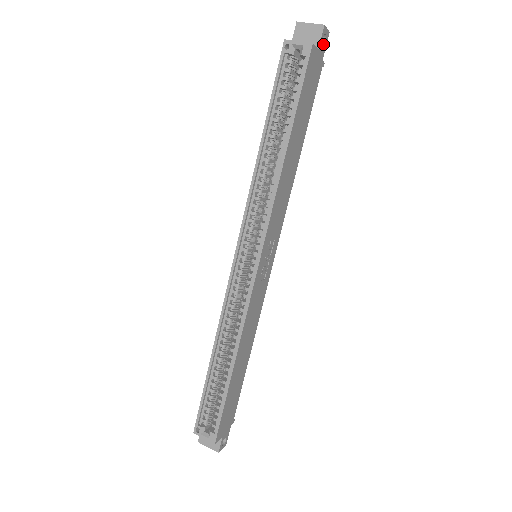
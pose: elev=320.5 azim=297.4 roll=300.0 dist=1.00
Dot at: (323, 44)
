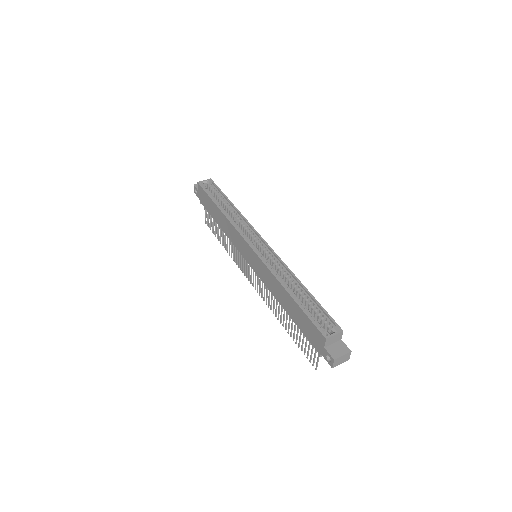
Dot at: occluded
